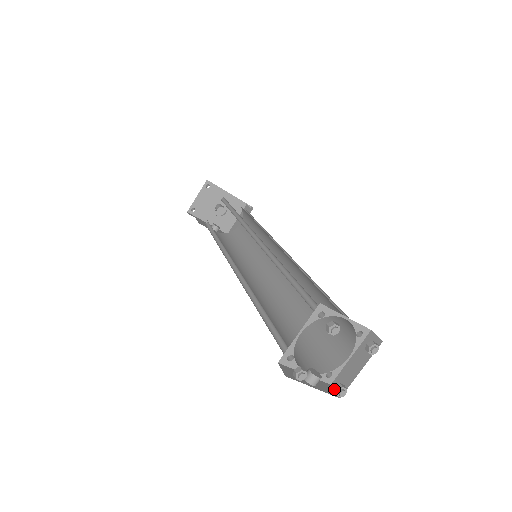
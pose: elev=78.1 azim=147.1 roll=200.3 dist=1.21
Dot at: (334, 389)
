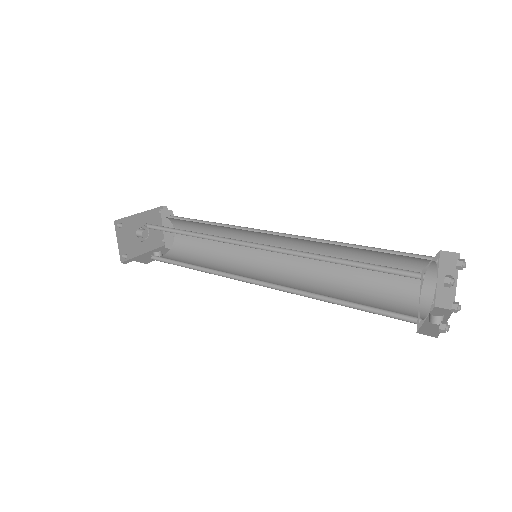
Dot at: (452, 310)
